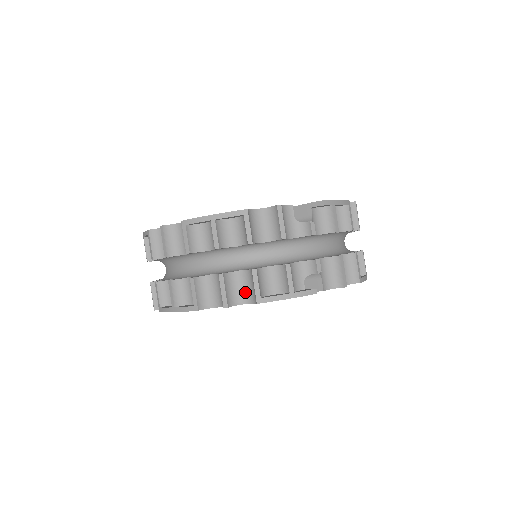
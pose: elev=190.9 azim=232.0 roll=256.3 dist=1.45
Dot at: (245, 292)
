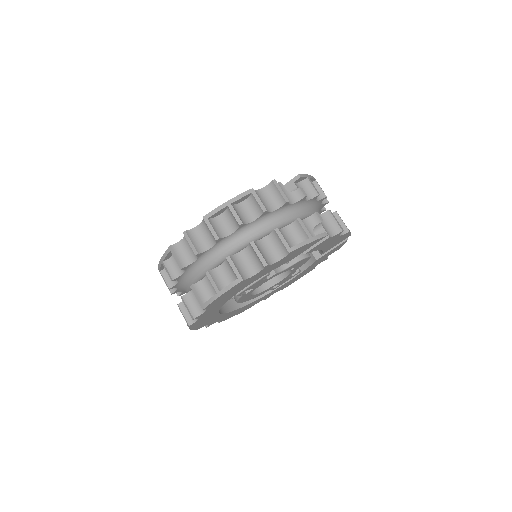
Dot at: (274, 252)
